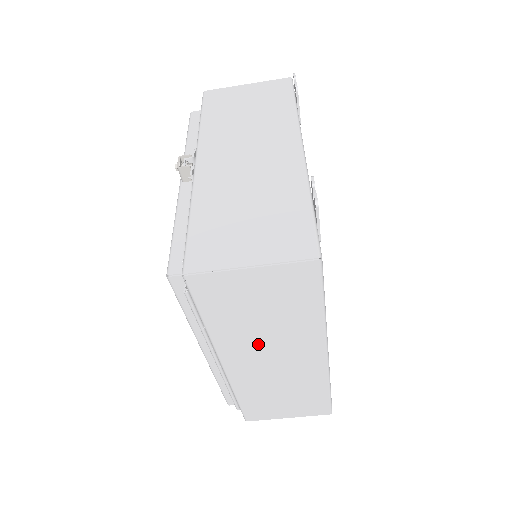
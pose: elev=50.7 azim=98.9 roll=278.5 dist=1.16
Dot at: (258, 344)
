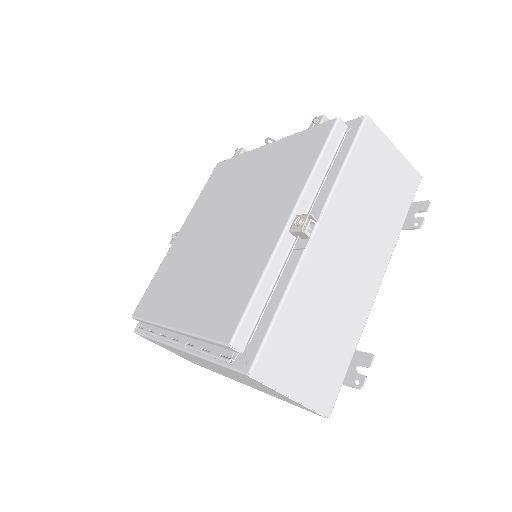
Dot at: (221, 370)
